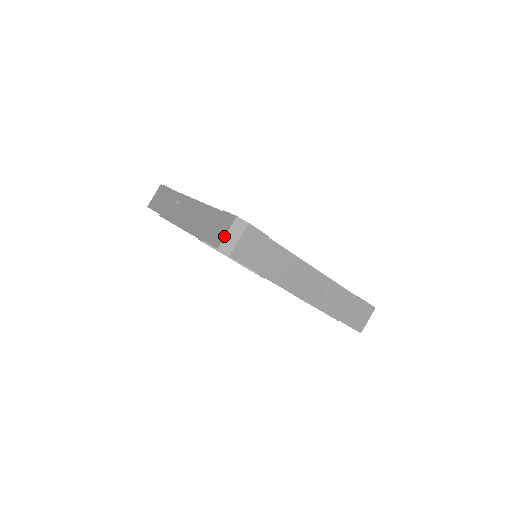
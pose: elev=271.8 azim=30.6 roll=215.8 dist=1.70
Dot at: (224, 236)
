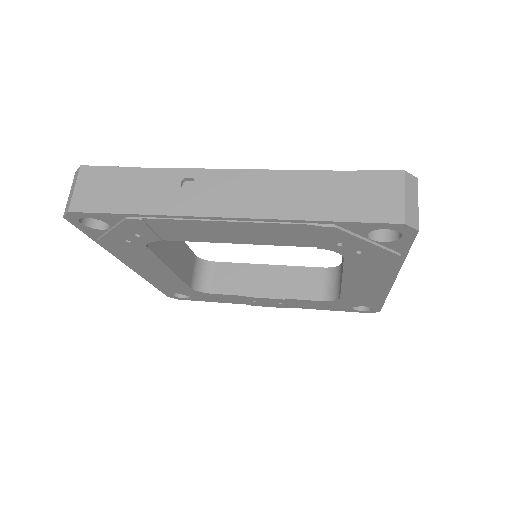
Dot at: (404, 203)
